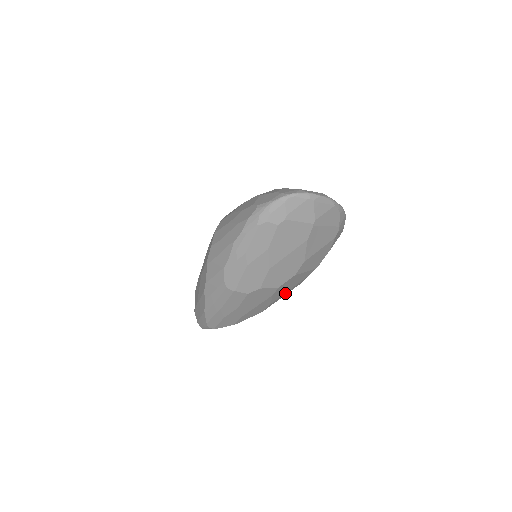
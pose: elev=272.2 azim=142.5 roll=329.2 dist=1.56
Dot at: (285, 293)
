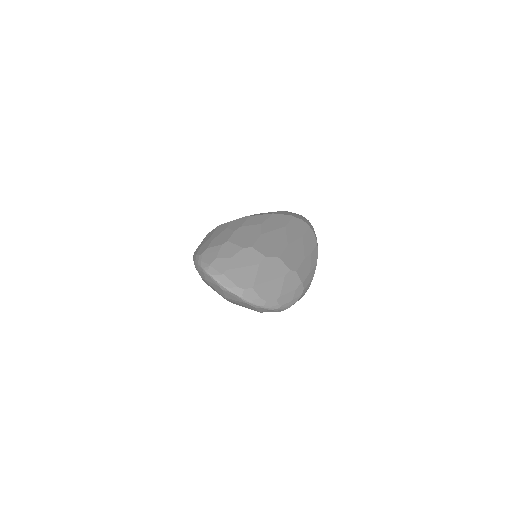
Dot at: occluded
